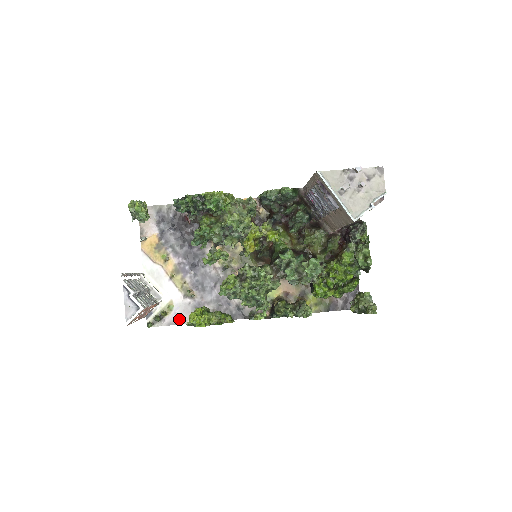
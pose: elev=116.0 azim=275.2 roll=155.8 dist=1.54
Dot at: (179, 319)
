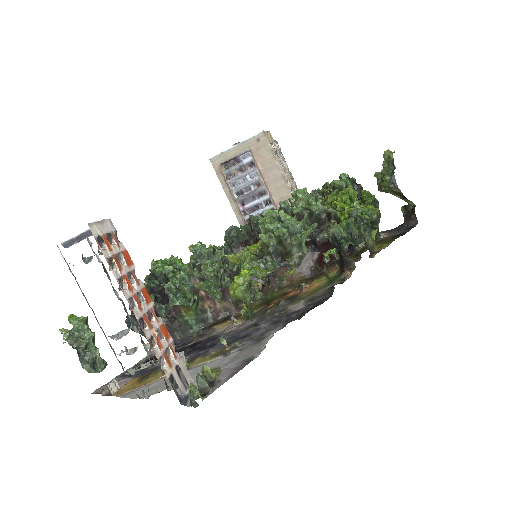
Dot at: (242, 363)
